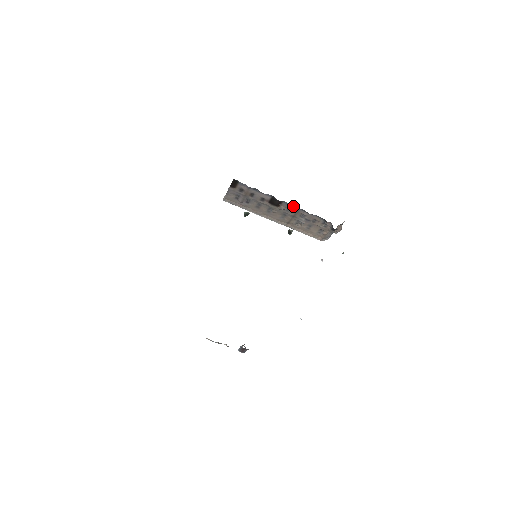
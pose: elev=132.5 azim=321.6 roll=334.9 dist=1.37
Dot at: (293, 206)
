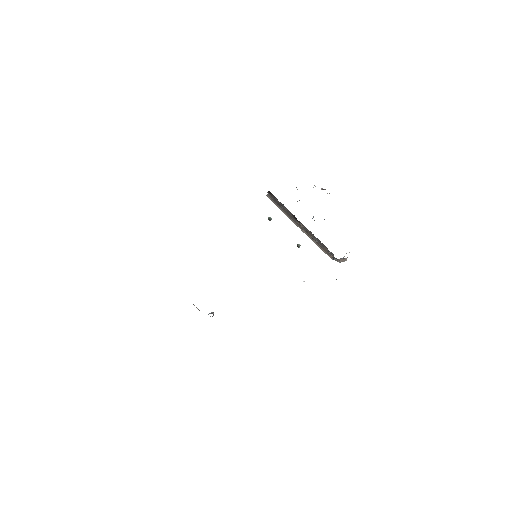
Dot at: occluded
